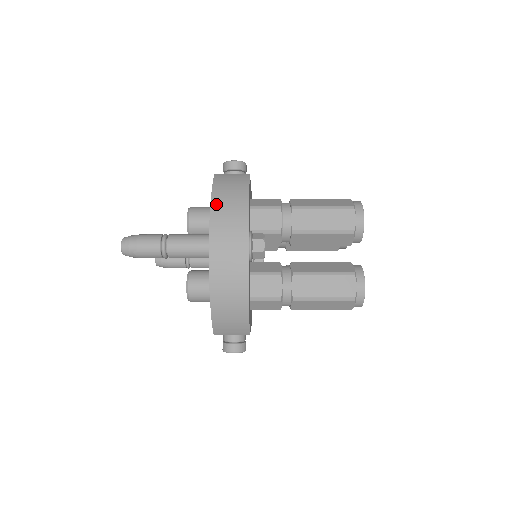
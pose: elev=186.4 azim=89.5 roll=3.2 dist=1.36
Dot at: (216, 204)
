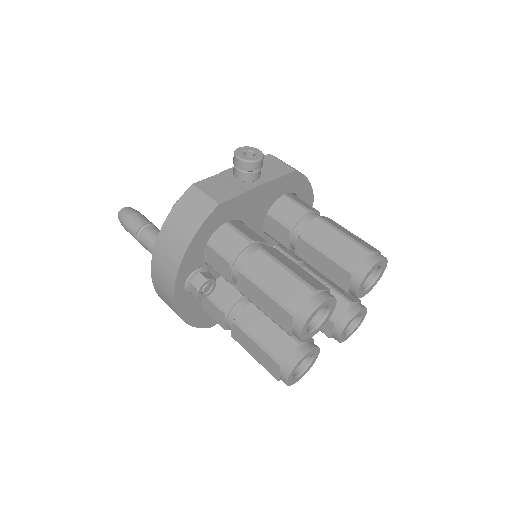
Dot at: (163, 236)
